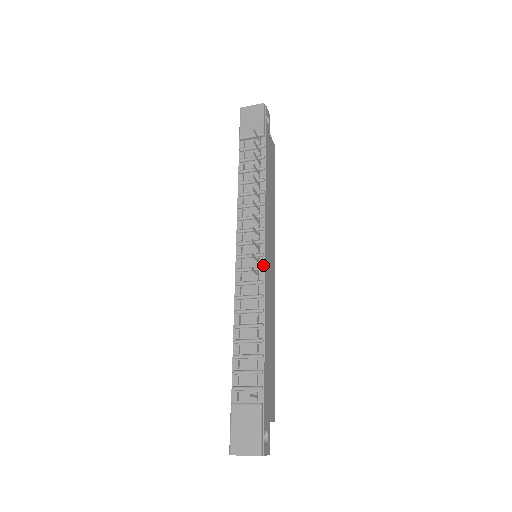
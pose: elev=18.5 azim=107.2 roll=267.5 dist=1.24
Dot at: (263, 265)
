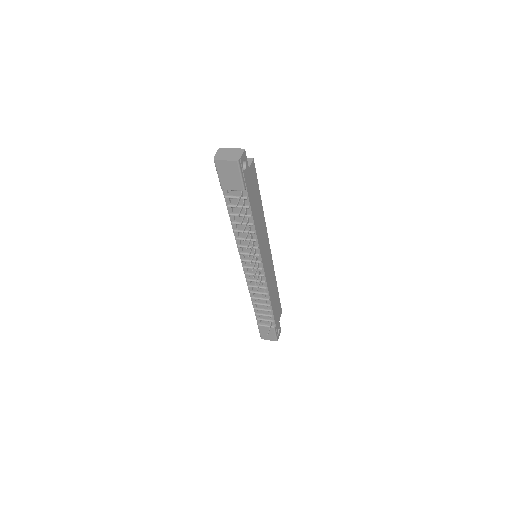
Dot at: (263, 273)
